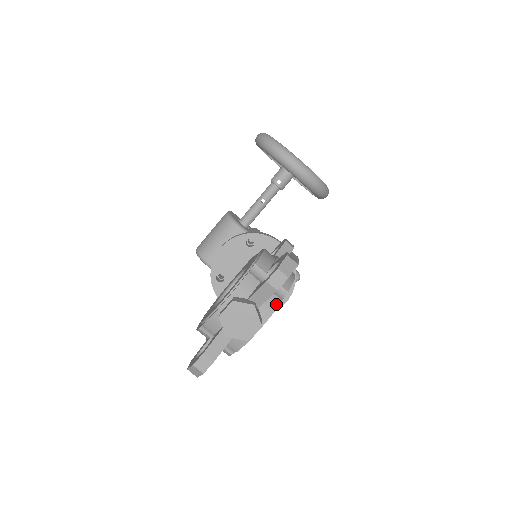
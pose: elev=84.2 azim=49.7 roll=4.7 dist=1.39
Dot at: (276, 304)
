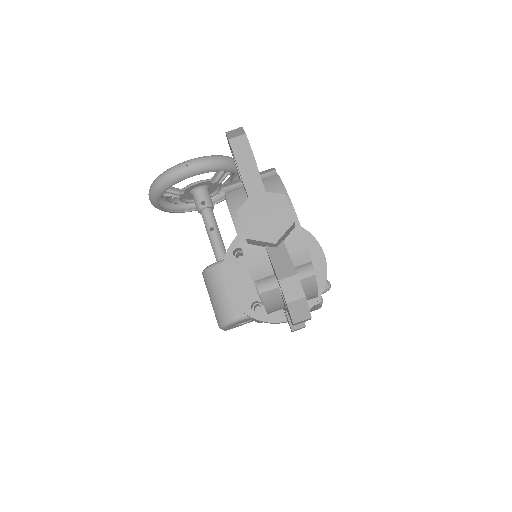
Dot at: (277, 181)
